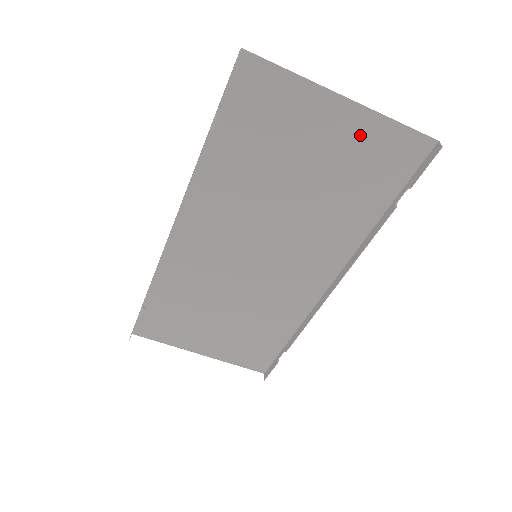
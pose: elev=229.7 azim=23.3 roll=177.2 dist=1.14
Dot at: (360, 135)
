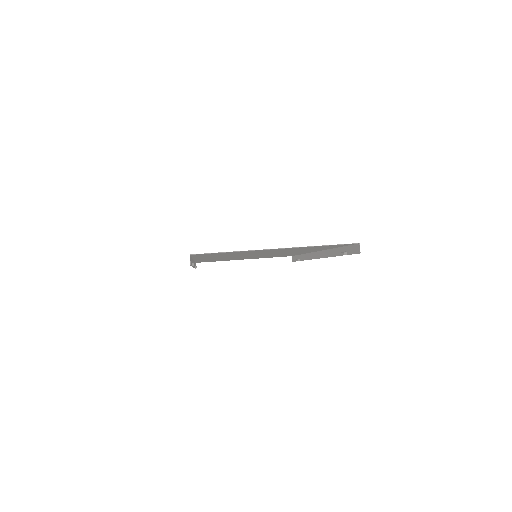
Dot at: (298, 248)
